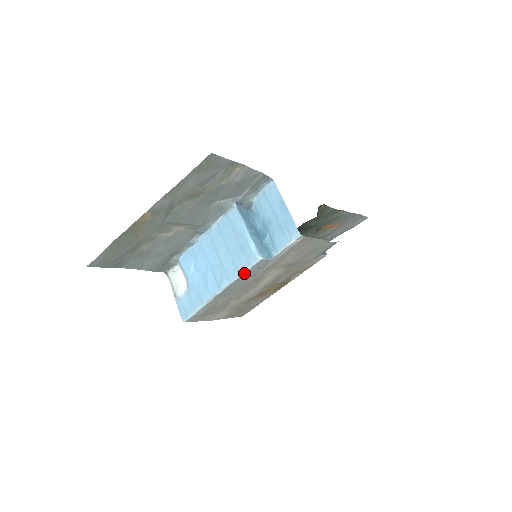
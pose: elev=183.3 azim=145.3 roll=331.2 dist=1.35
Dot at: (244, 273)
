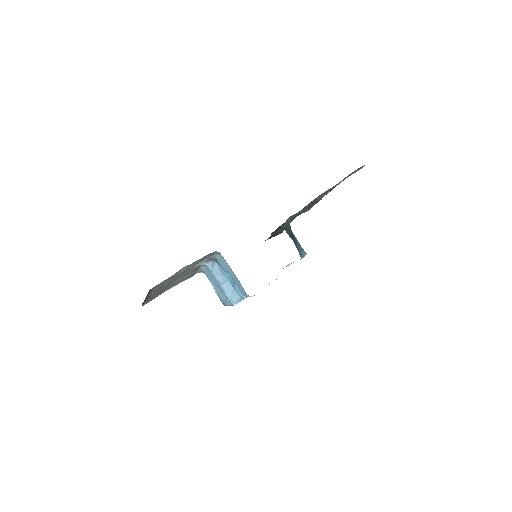
Dot at: occluded
